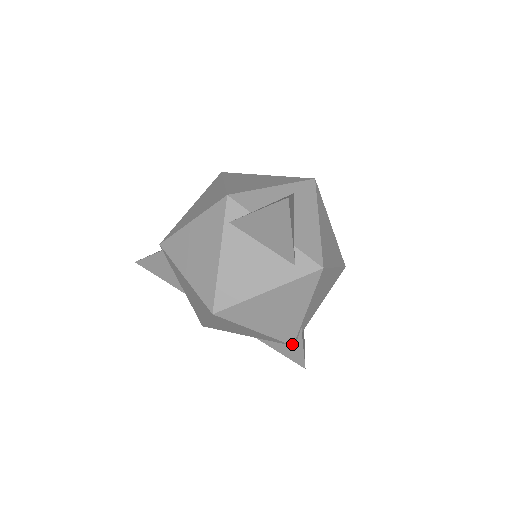
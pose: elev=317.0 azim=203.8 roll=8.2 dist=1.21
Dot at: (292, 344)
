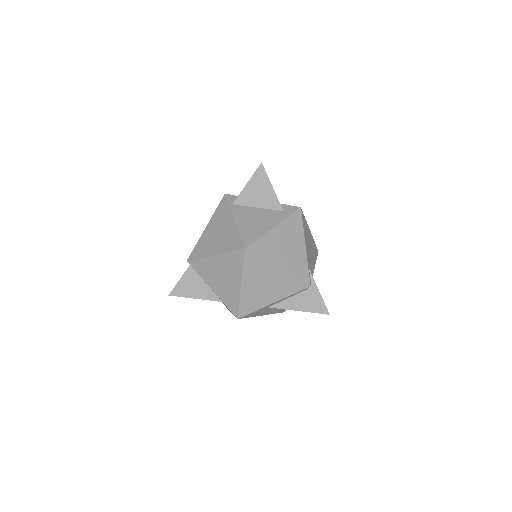
Dot at: (309, 284)
